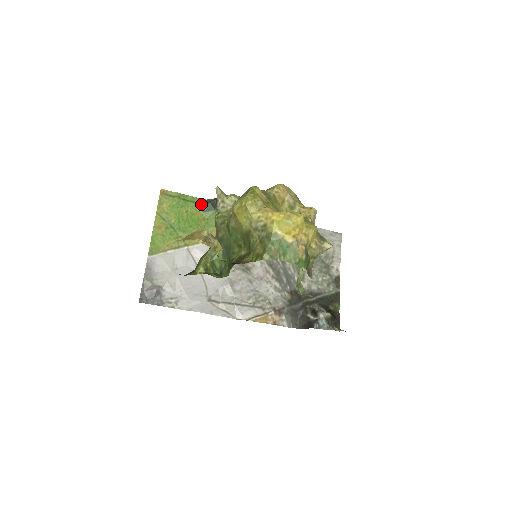
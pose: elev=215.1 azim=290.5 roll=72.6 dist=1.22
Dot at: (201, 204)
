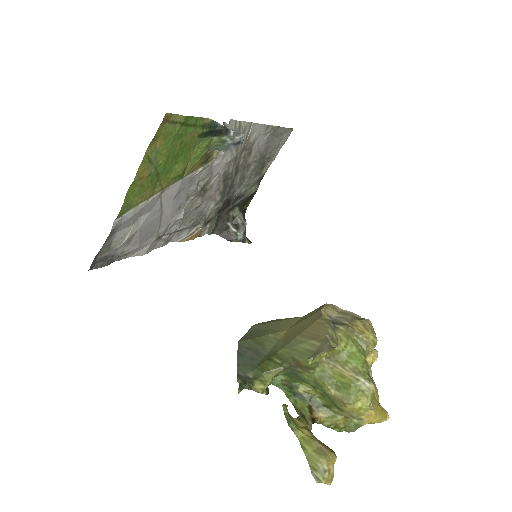
Dot at: (202, 127)
